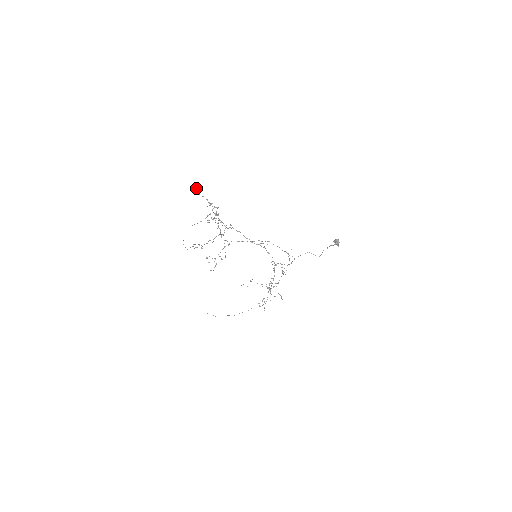
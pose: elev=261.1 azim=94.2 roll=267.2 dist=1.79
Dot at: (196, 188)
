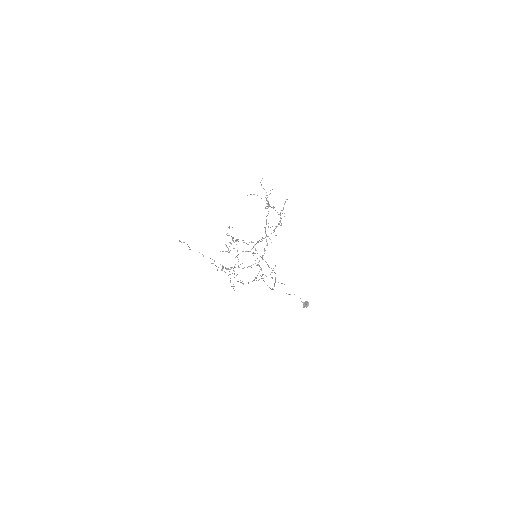
Dot at: occluded
